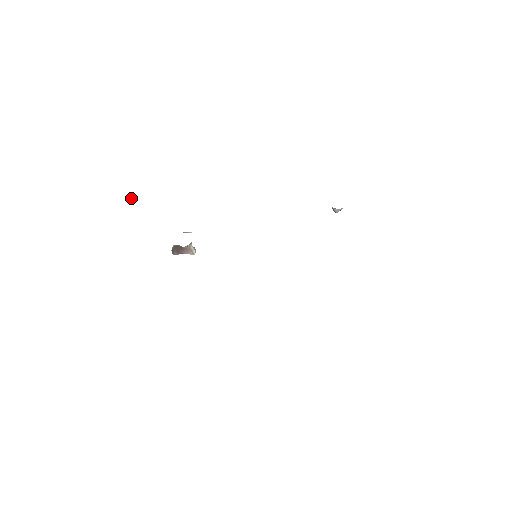
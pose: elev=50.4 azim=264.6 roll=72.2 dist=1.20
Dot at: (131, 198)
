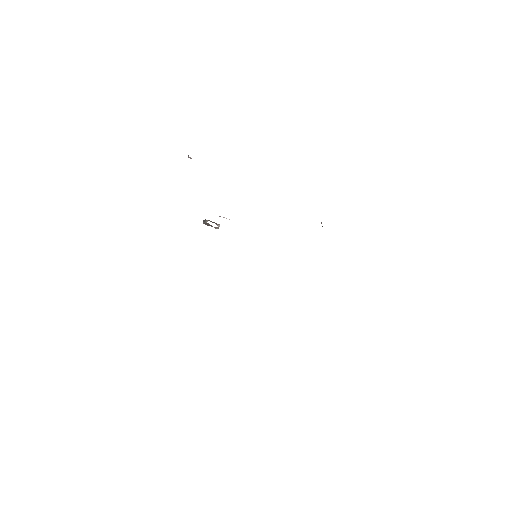
Dot at: occluded
